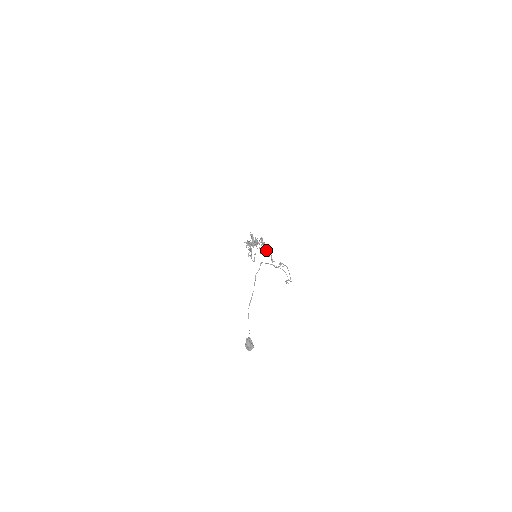
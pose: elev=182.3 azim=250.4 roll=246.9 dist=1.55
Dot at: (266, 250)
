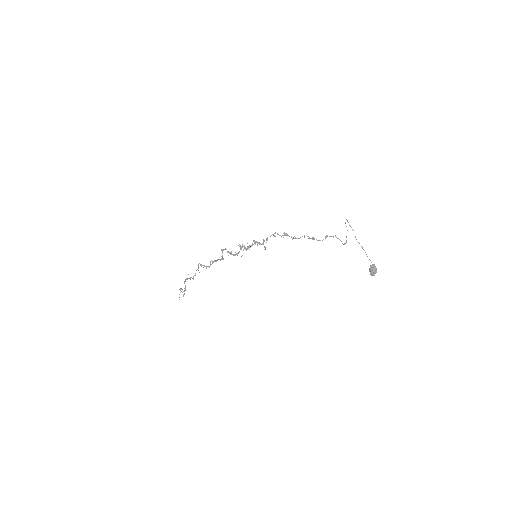
Dot at: occluded
